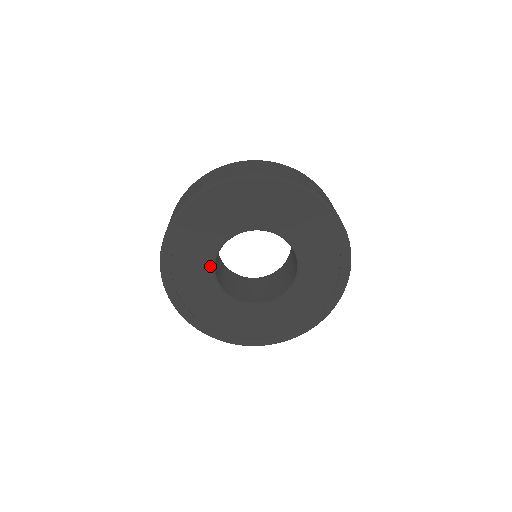
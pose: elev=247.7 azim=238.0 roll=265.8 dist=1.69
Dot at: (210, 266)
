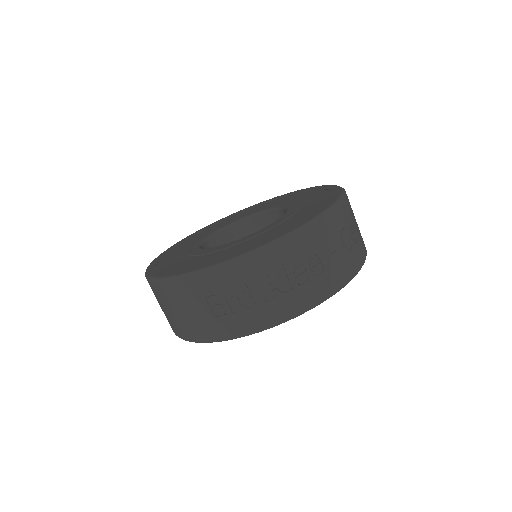
Dot at: (199, 242)
